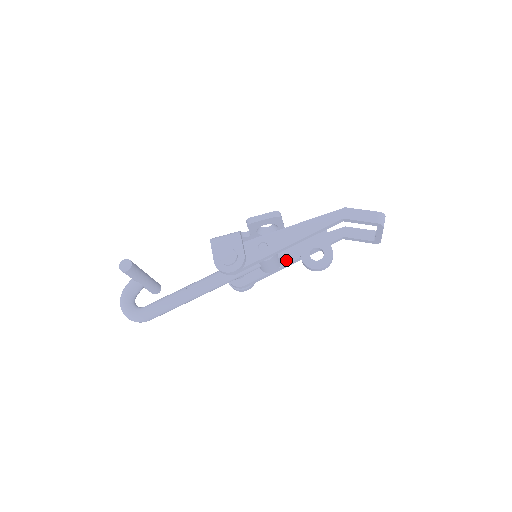
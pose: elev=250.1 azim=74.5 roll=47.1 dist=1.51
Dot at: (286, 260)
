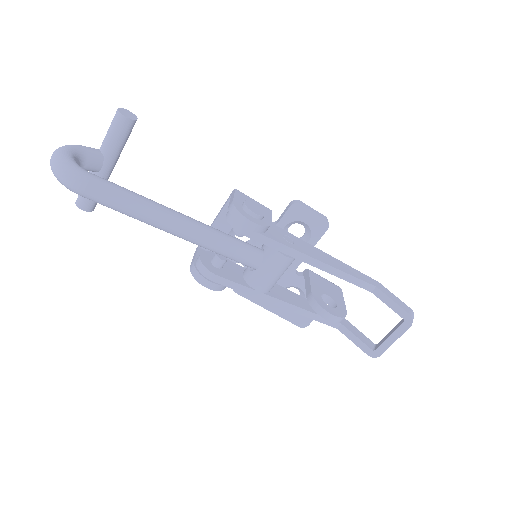
Dot at: (276, 294)
